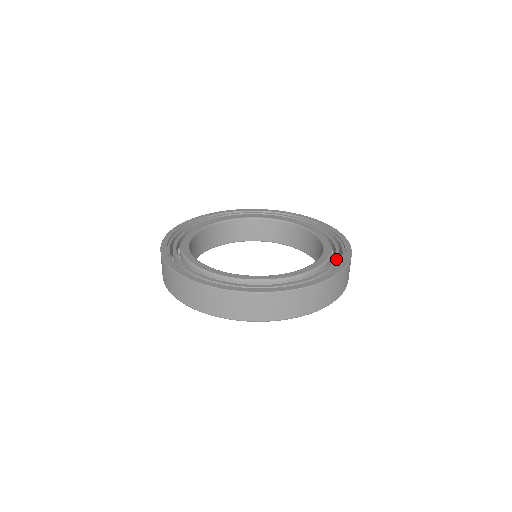
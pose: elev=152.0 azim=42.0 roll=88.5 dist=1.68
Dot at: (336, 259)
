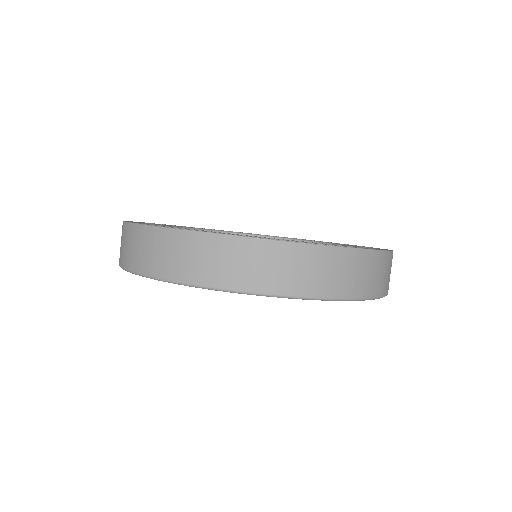
Dot at: occluded
